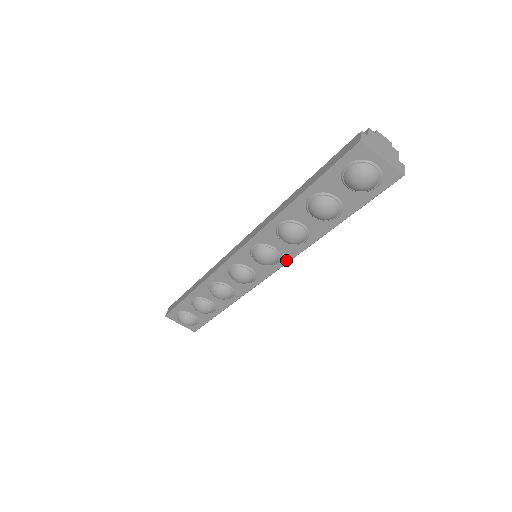
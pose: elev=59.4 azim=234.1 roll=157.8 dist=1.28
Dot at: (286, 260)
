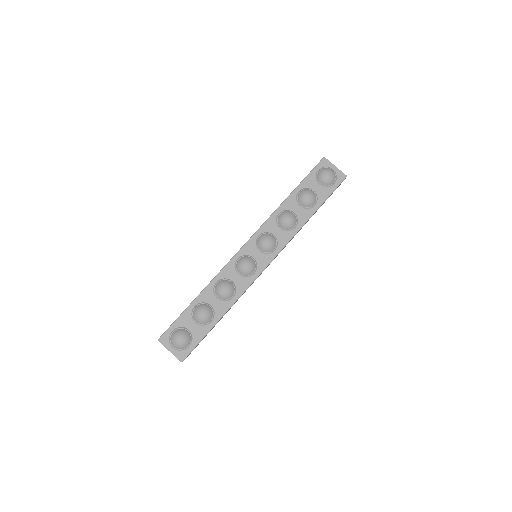
Dot at: (281, 247)
